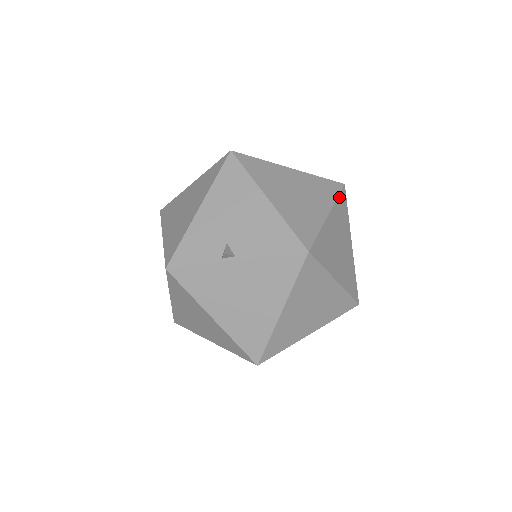
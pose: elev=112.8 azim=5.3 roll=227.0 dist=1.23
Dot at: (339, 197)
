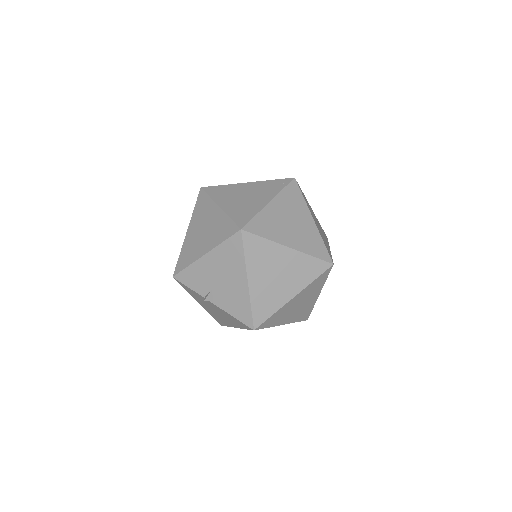
Dot at: (318, 278)
